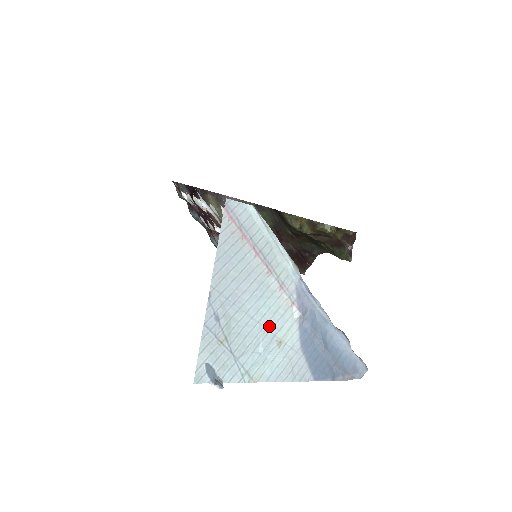
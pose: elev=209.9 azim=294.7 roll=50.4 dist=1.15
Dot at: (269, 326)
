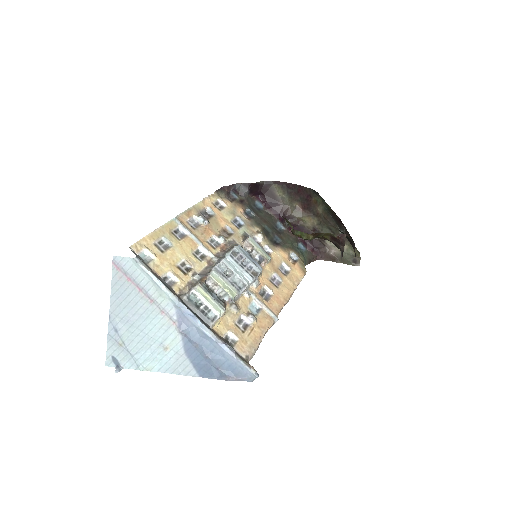
Dot at: (156, 337)
